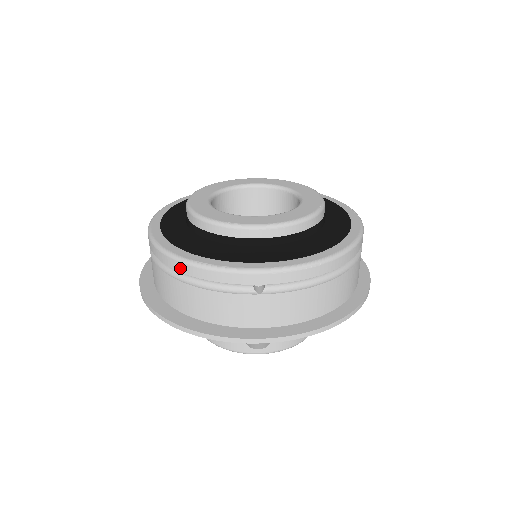
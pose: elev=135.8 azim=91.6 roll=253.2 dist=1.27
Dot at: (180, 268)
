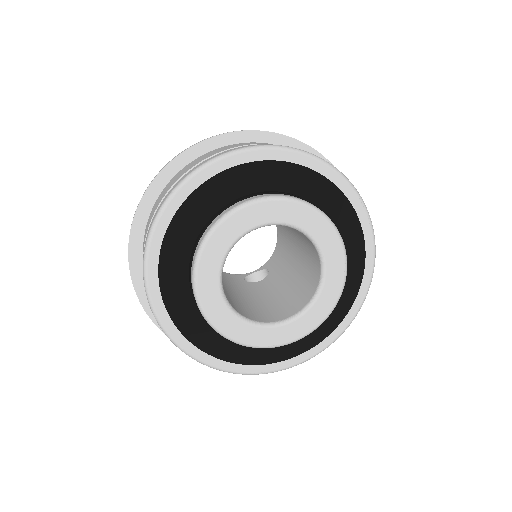
Dot at: occluded
